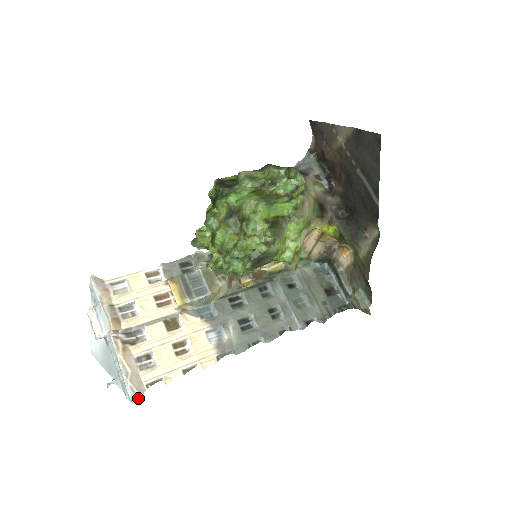
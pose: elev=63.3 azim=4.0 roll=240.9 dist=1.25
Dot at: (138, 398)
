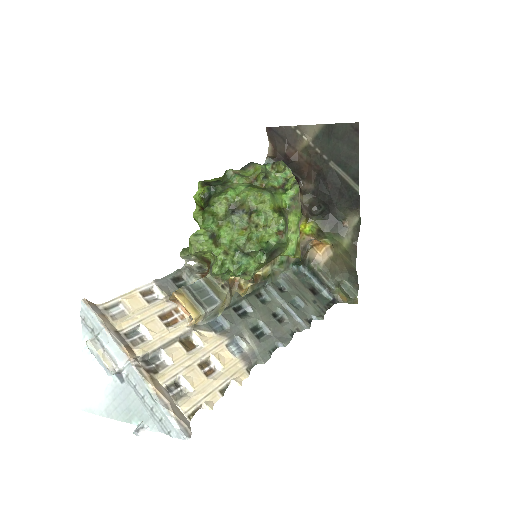
Dot at: (189, 432)
